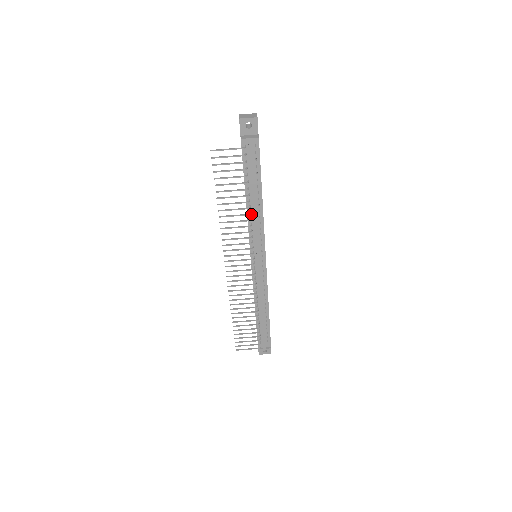
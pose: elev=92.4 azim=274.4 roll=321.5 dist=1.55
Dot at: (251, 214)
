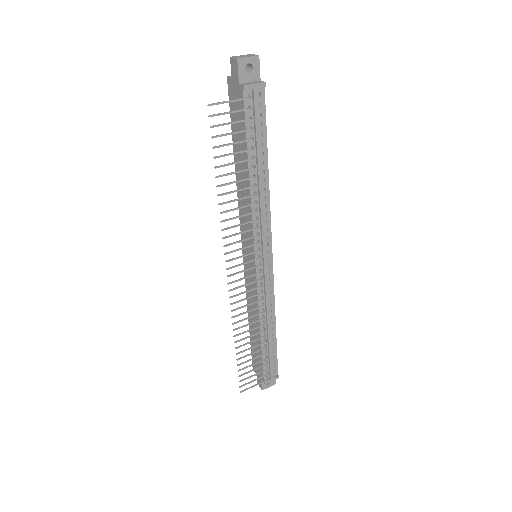
Dot at: occluded
